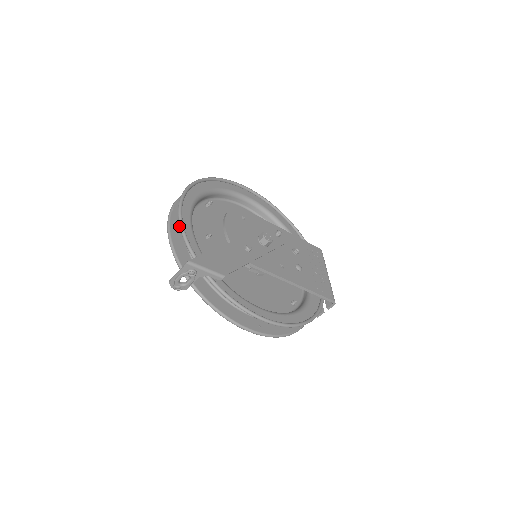
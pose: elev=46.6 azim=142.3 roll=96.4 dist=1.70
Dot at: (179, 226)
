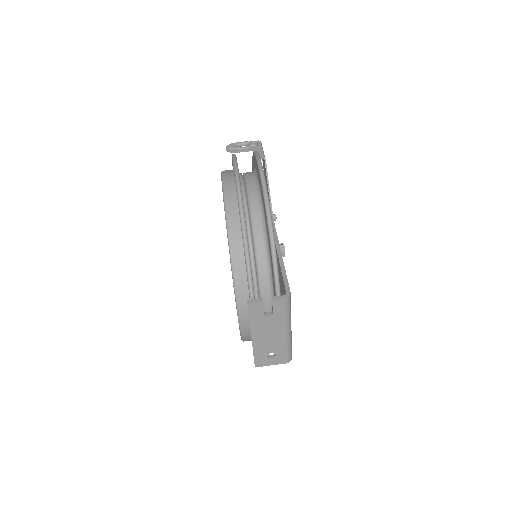
Dot at: occluded
